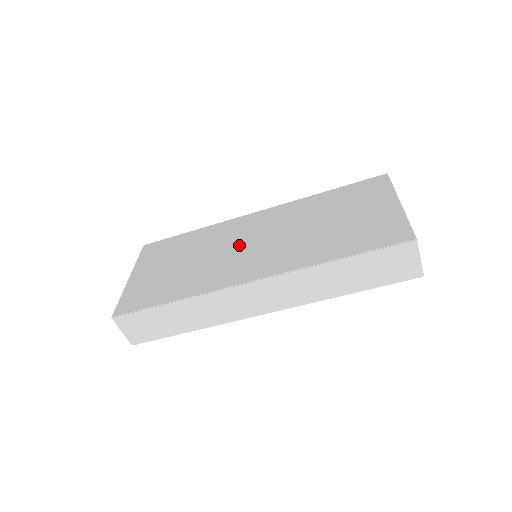
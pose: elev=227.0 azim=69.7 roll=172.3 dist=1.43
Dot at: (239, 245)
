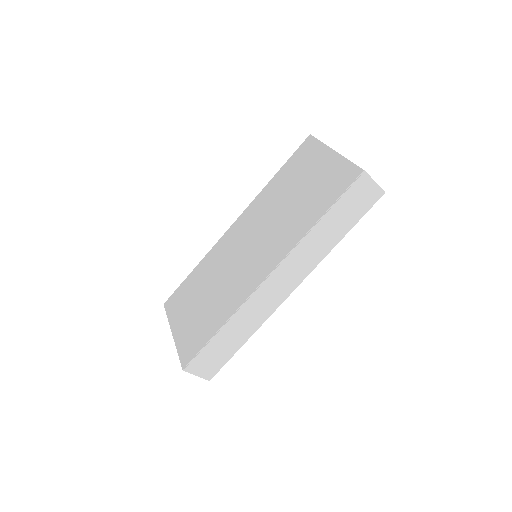
Dot at: (239, 256)
